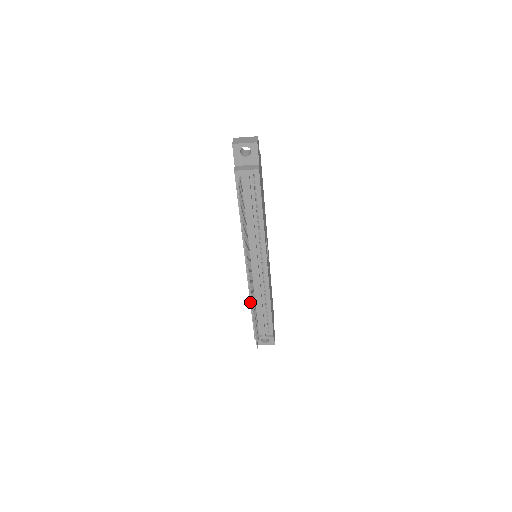
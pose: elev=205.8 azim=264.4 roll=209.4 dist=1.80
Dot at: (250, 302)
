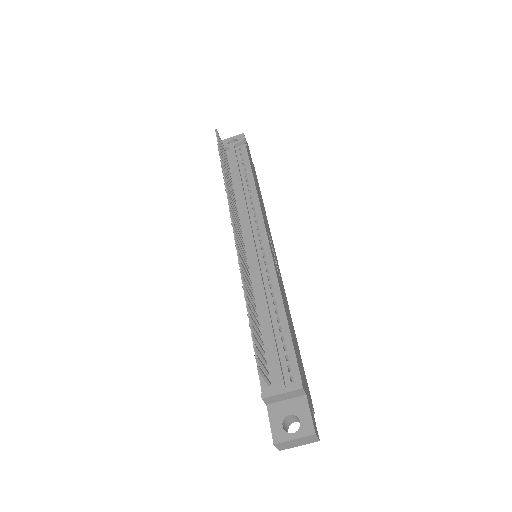
Dot at: occluded
